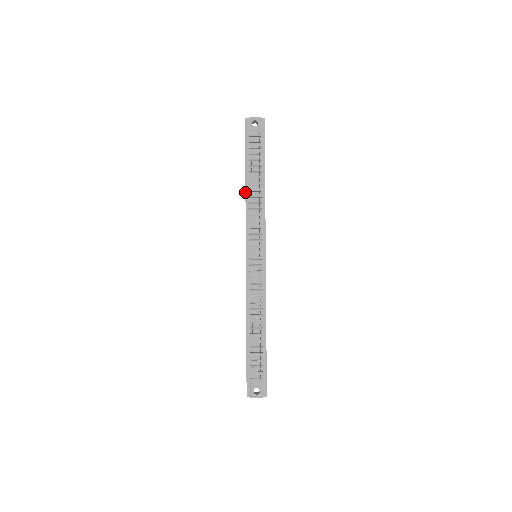
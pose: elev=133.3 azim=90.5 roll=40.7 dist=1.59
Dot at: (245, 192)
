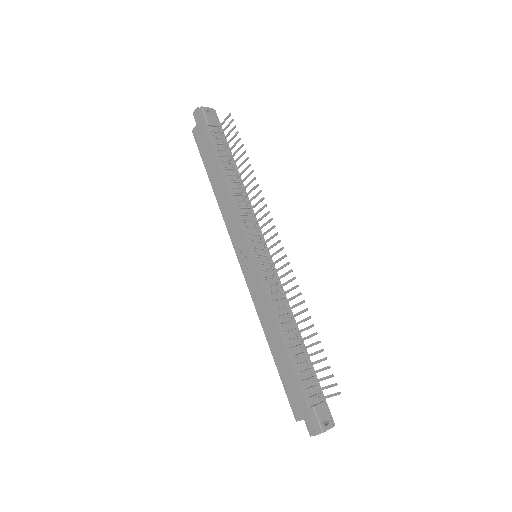
Dot at: (224, 183)
